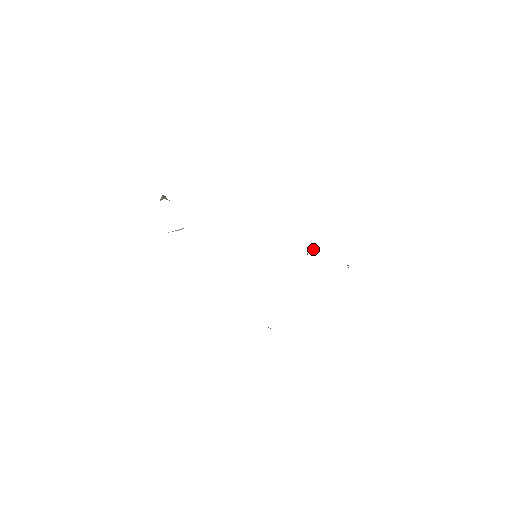
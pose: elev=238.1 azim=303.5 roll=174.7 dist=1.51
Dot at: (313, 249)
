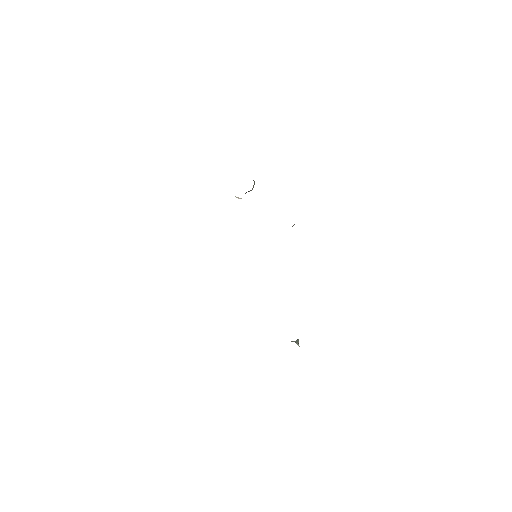
Dot at: occluded
